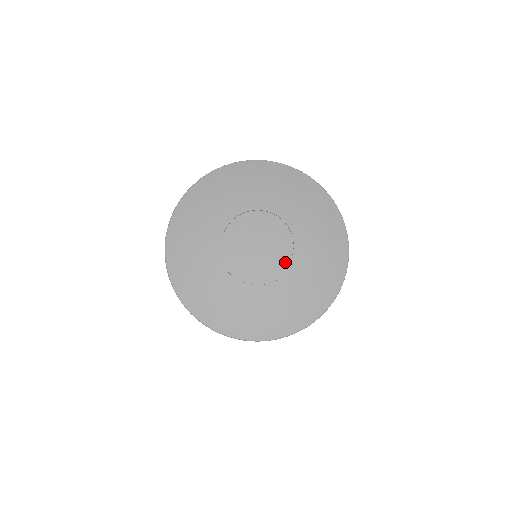
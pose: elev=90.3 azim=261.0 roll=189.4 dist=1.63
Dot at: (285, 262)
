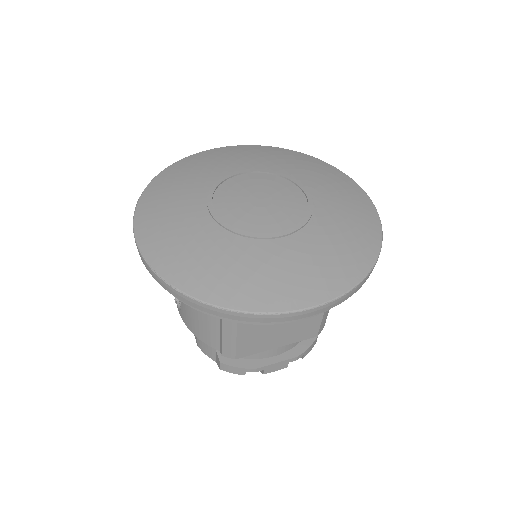
Dot at: (303, 205)
